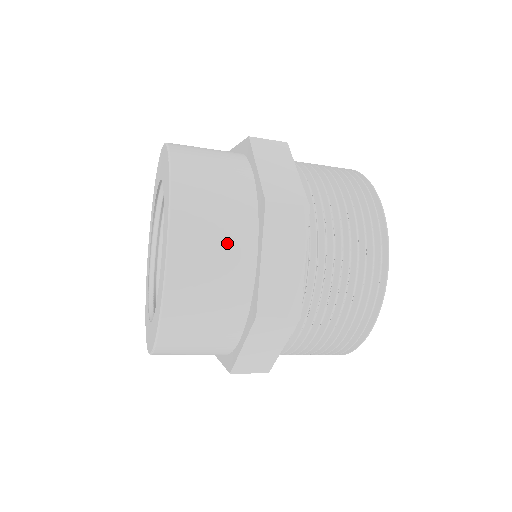
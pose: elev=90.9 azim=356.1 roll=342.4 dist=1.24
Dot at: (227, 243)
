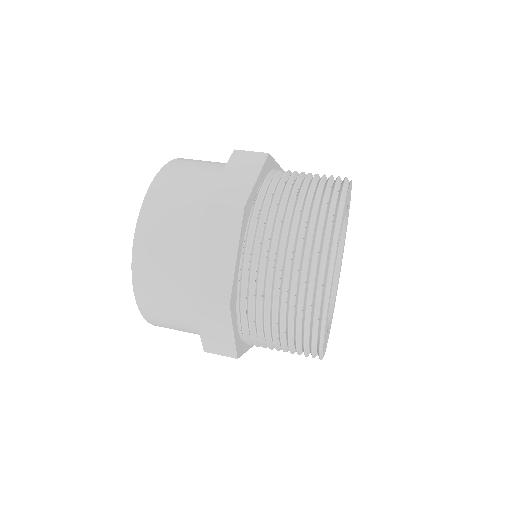
Dot at: (176, 308)
